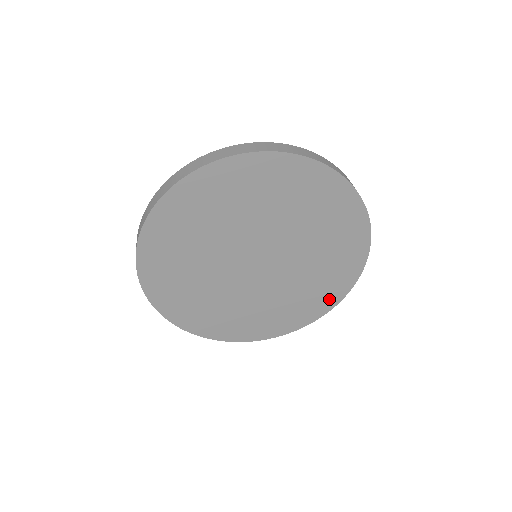
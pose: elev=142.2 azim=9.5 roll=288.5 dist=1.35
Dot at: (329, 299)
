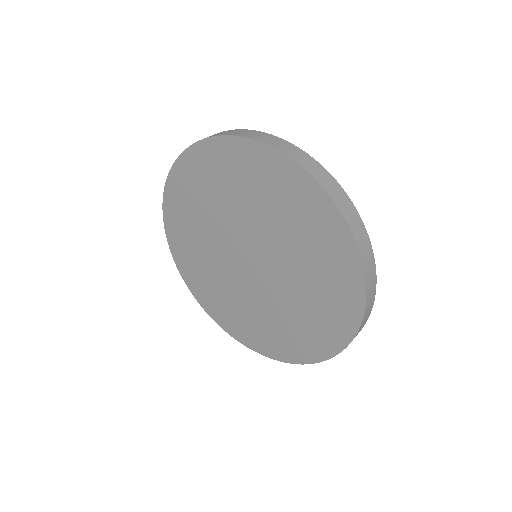
Dot at: (341, 326)
